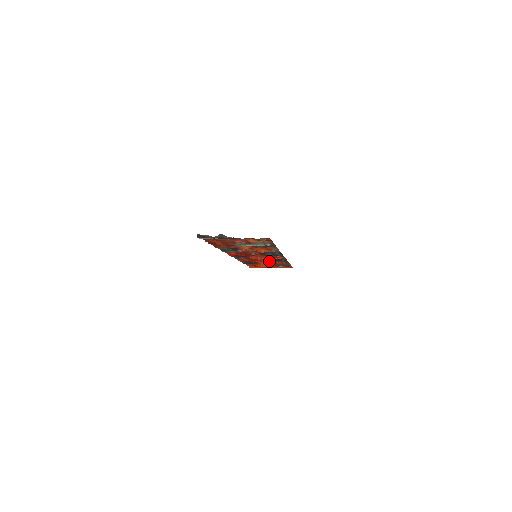
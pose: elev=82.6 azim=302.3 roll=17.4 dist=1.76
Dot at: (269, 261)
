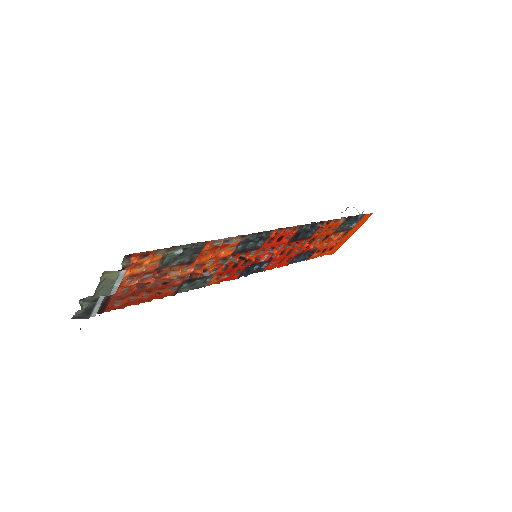
Dot at: (308, 239)
